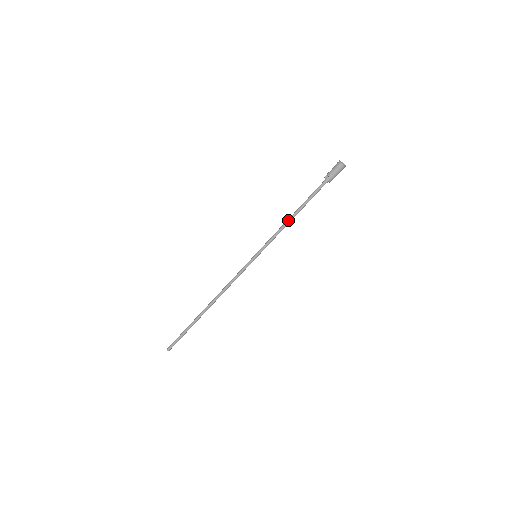
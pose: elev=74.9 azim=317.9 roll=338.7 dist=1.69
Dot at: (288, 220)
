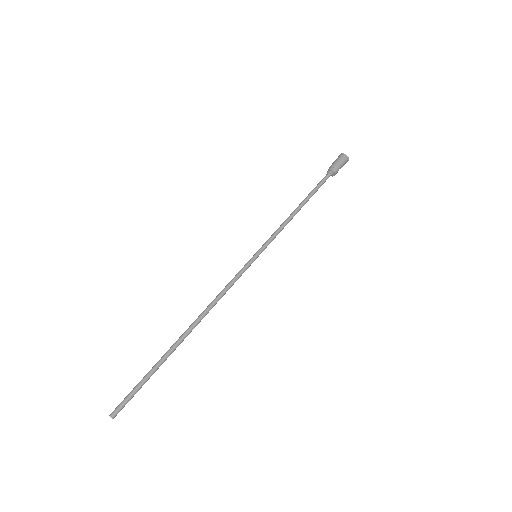
Dot at: (292, 213)
